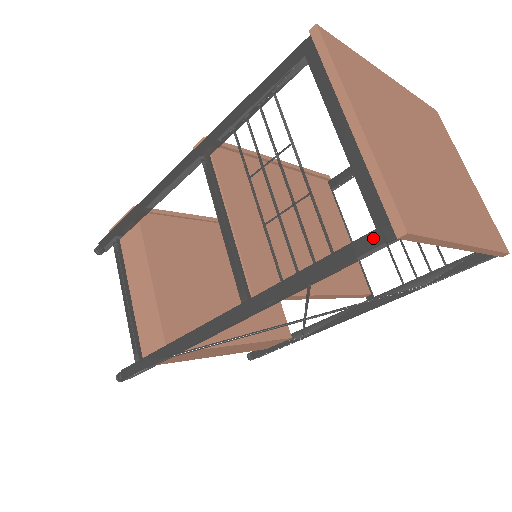
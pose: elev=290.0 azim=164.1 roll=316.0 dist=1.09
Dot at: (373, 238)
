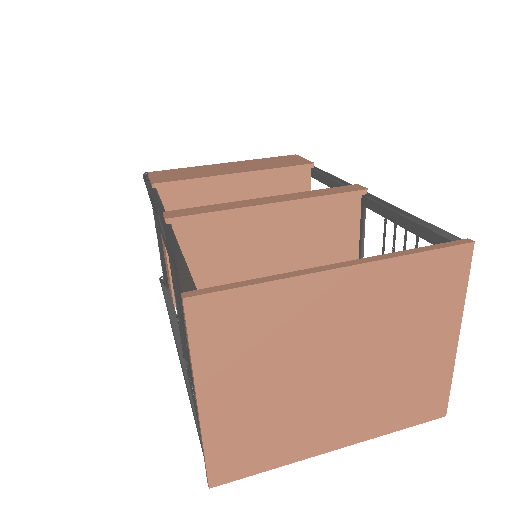
Dot at: occluded
